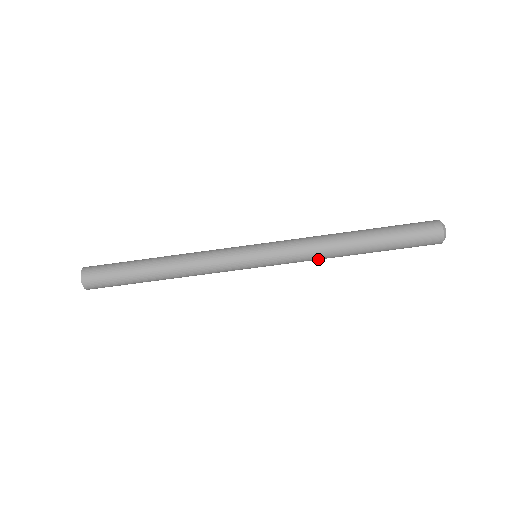
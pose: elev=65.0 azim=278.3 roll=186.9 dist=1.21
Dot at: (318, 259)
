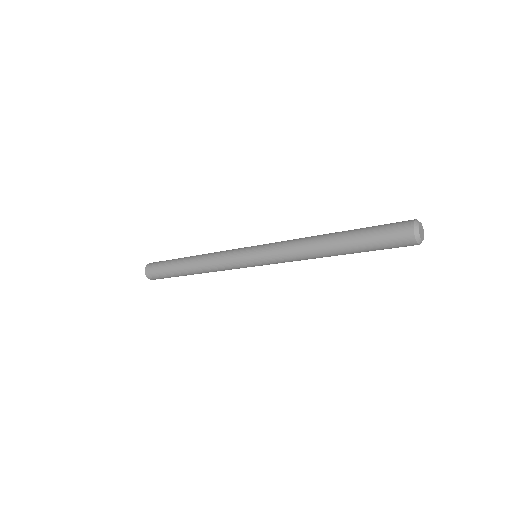
Dot at: occluded
